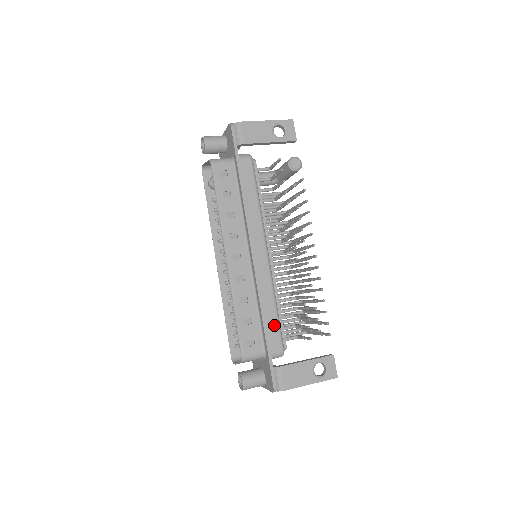
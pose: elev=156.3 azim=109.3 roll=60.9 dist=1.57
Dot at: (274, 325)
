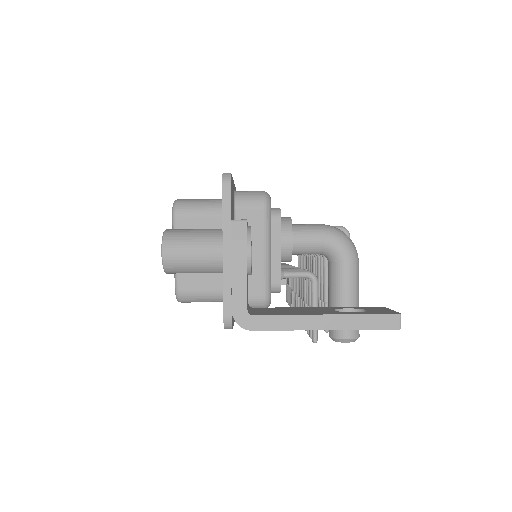
Dot at: occluded
